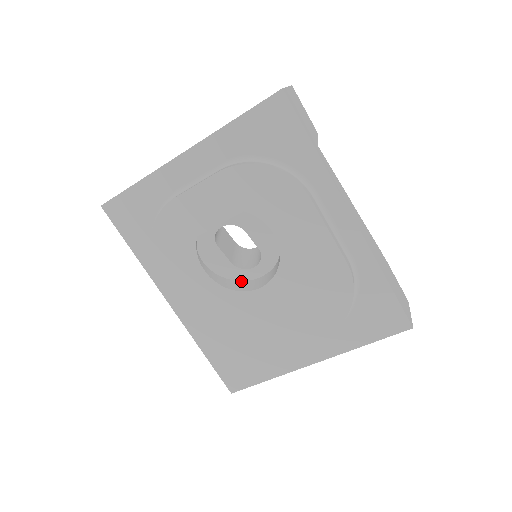
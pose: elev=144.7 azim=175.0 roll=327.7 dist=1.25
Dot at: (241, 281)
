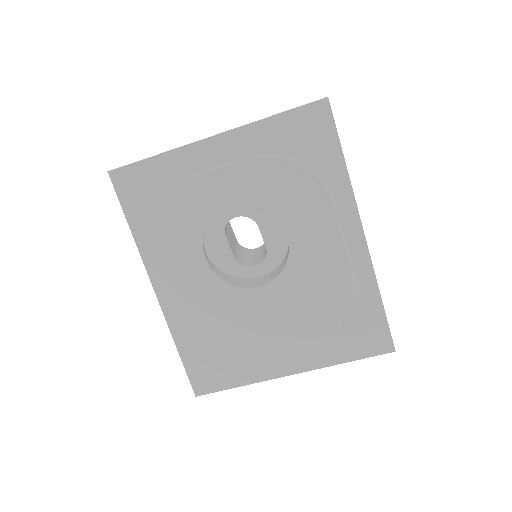
Dot at: (238, 277)
